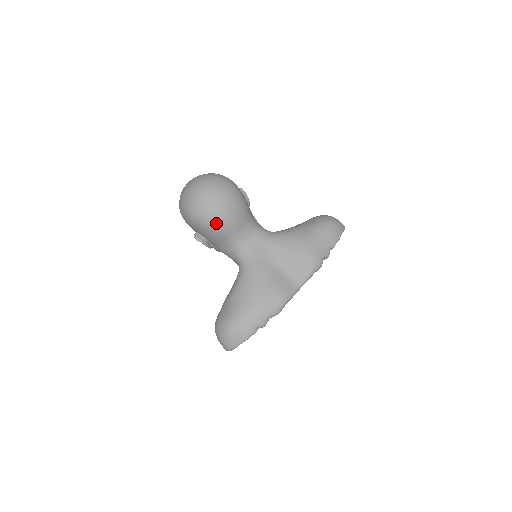
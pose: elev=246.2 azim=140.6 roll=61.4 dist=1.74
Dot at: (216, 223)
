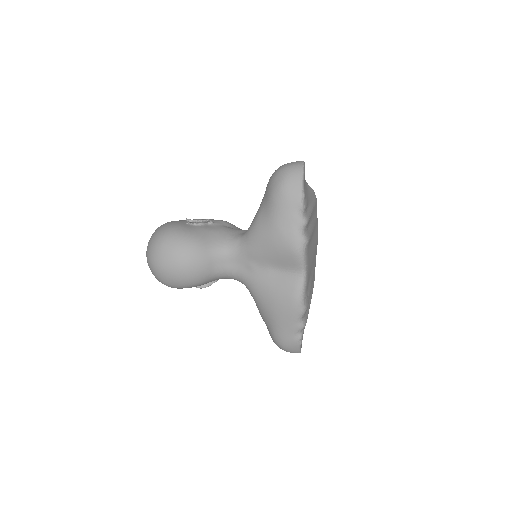
Dot at: (188, 283)
